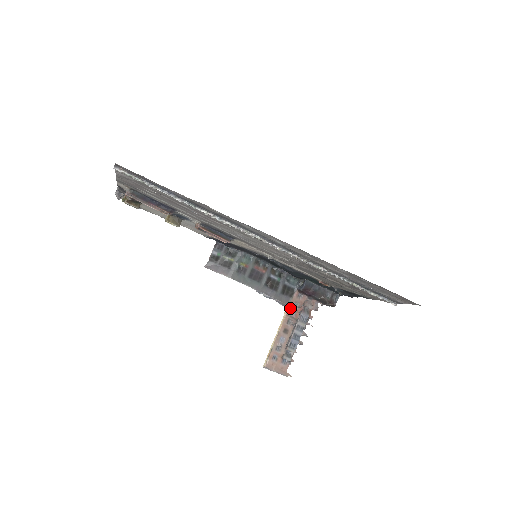
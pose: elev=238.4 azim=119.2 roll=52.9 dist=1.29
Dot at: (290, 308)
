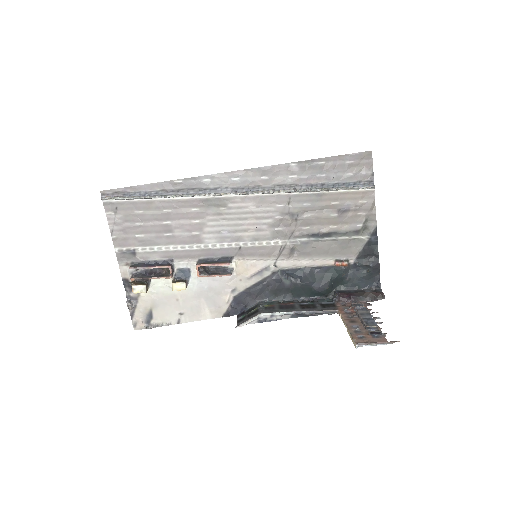
Dot at: (341, 311)
